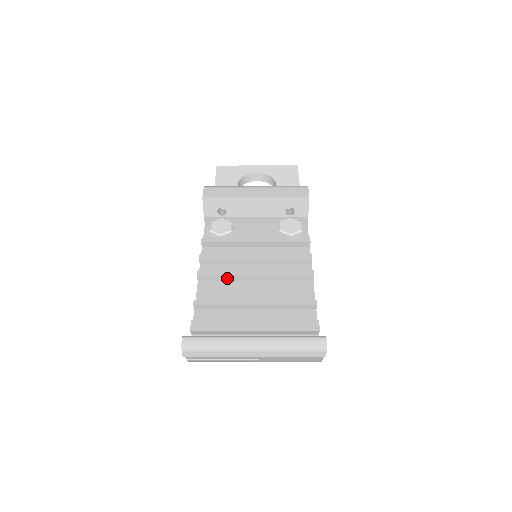
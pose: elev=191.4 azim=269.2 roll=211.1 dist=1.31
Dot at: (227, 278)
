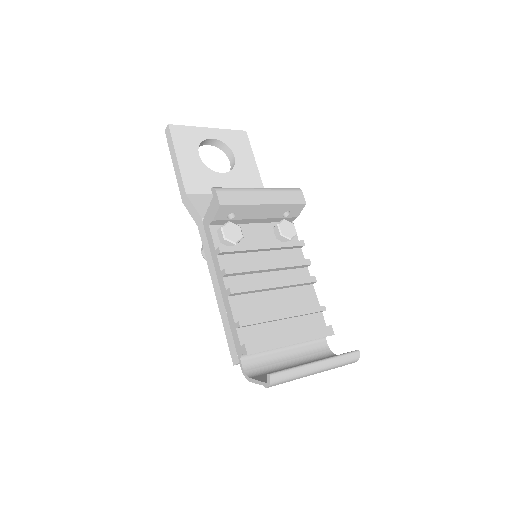
Dot at: (254, 291)
